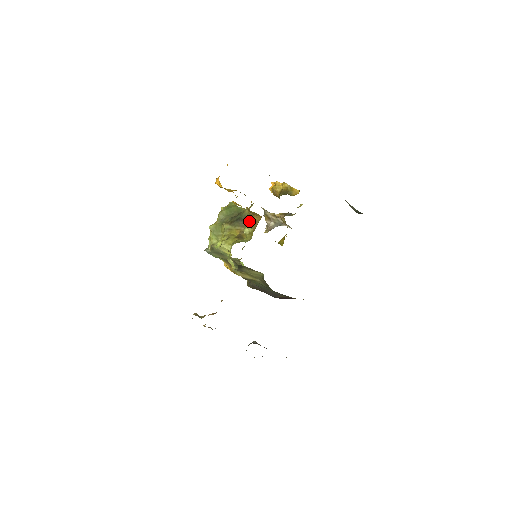
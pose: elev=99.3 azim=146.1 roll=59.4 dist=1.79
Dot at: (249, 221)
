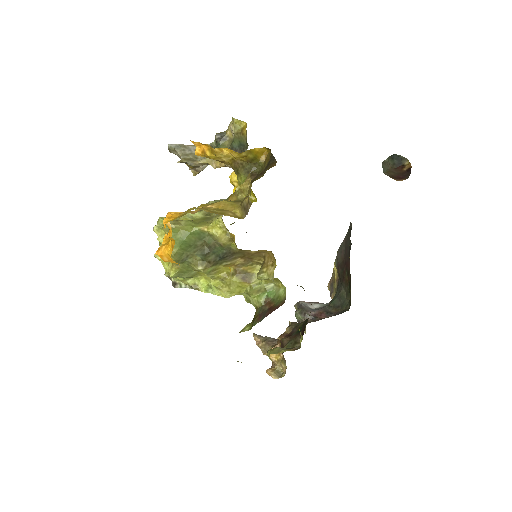
Dot at: (242, 253)
